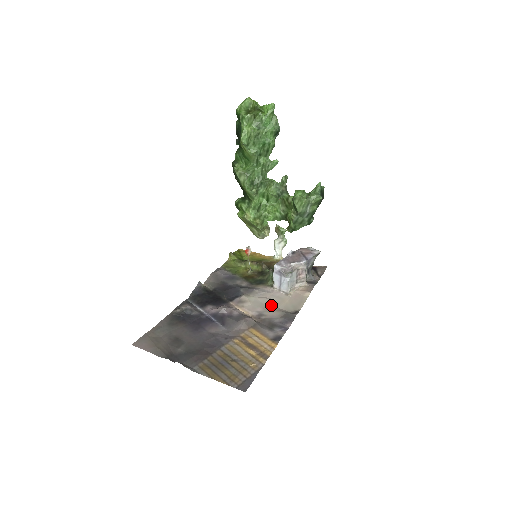
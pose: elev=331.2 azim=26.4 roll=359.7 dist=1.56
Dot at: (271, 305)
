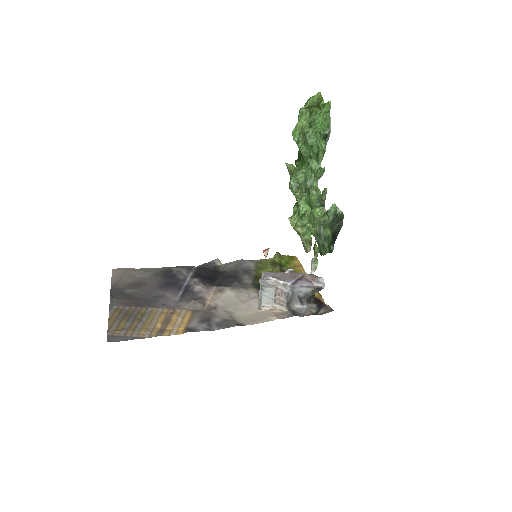
Dot at: (234, 307)
